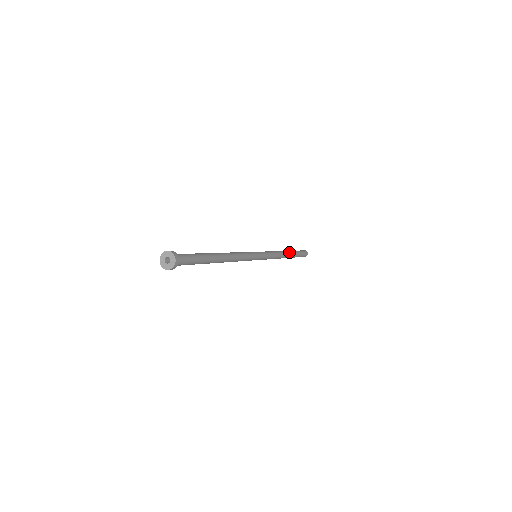
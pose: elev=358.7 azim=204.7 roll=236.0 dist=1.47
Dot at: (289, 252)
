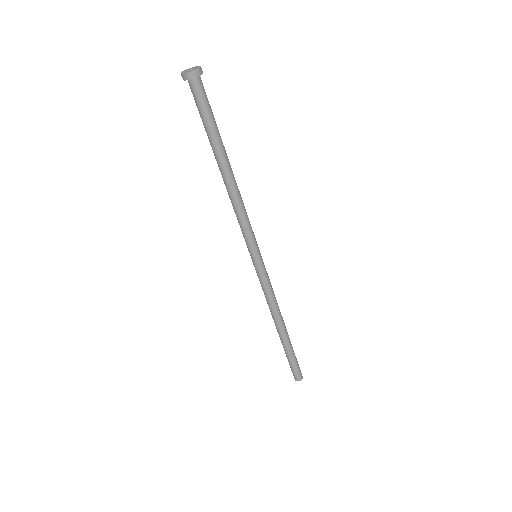
Dot at: occluded
